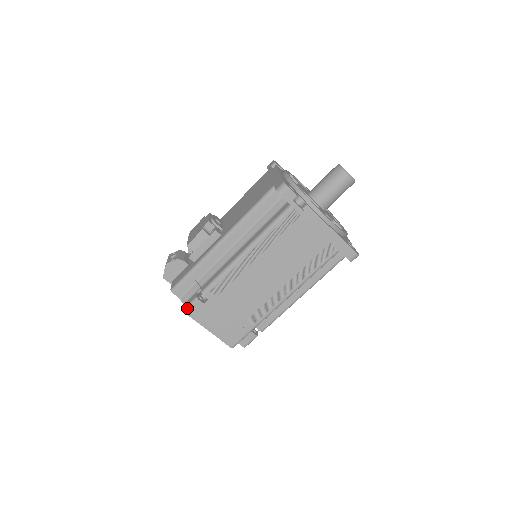
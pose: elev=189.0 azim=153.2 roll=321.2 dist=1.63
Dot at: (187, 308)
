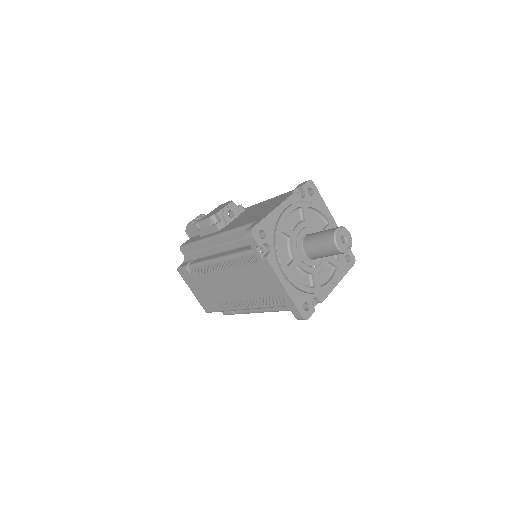
Dot at: (179, 269)
